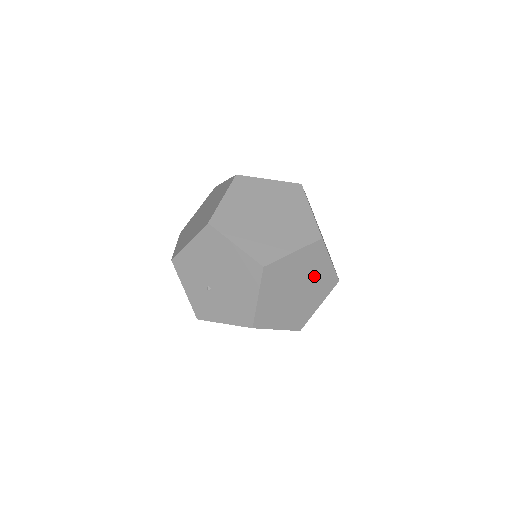
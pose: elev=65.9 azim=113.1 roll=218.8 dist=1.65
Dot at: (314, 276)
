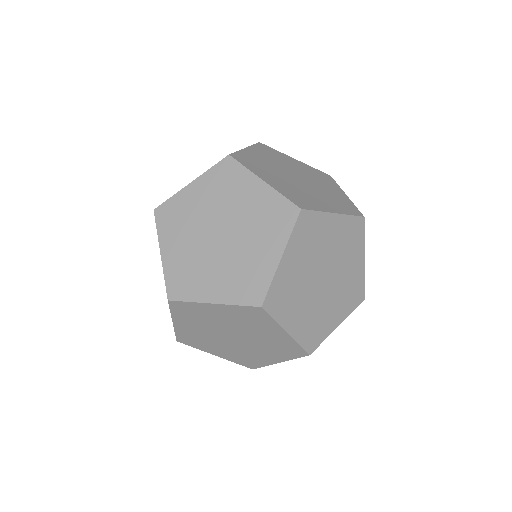
Dot at: (243, 209)
